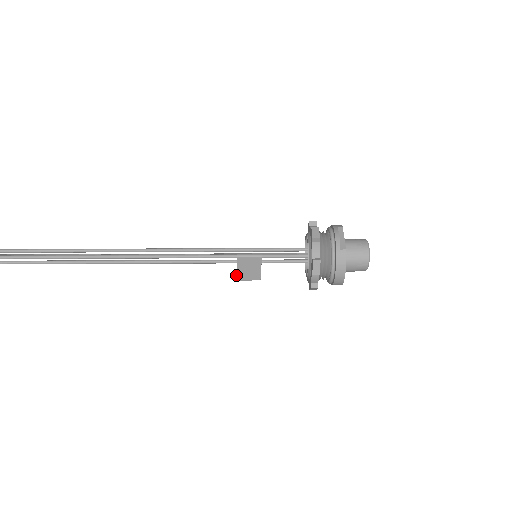
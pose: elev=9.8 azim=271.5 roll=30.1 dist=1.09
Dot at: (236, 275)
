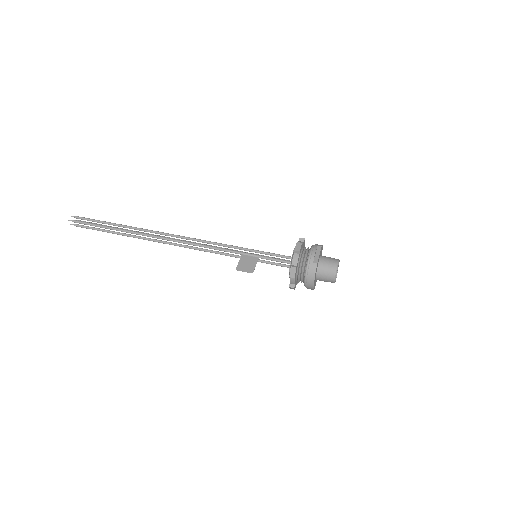
Dot at: occluded
